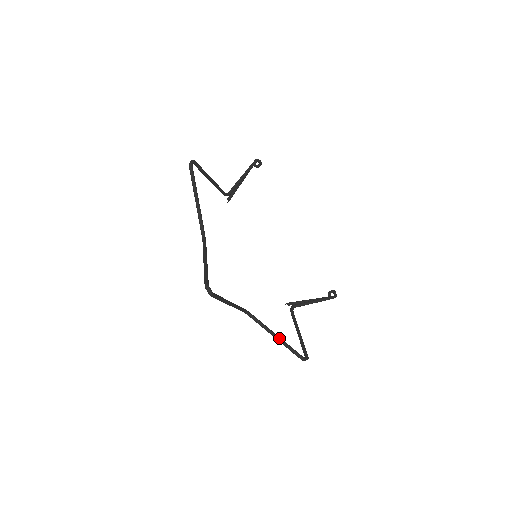
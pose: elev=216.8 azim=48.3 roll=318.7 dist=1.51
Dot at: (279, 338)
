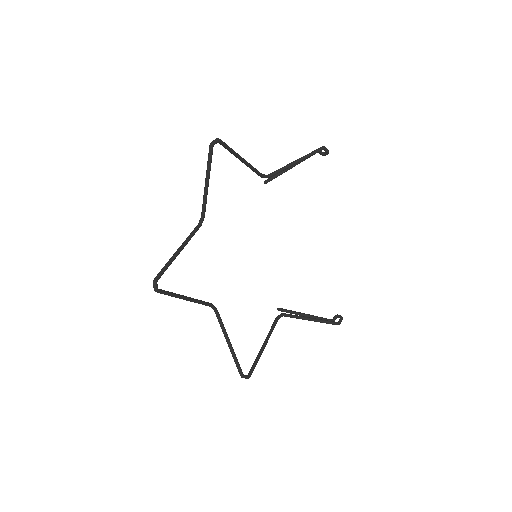
Dot at: (230, 346)
